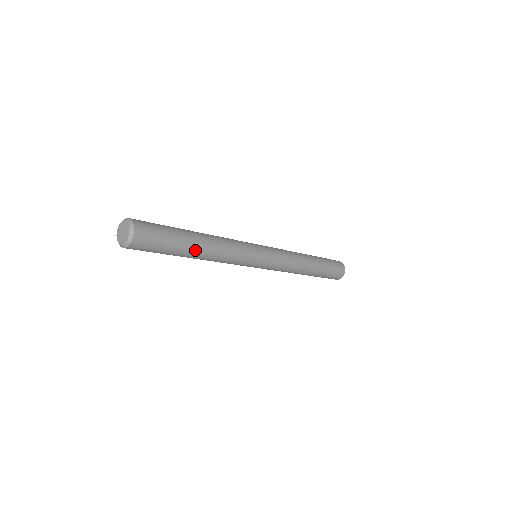
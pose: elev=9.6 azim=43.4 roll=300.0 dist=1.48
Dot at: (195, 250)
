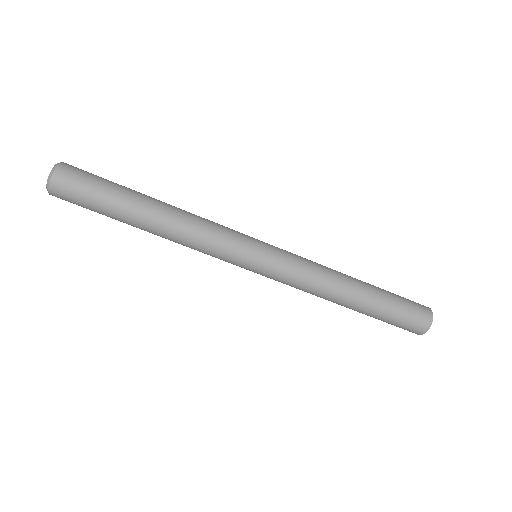
Dot at: (140, 219)
